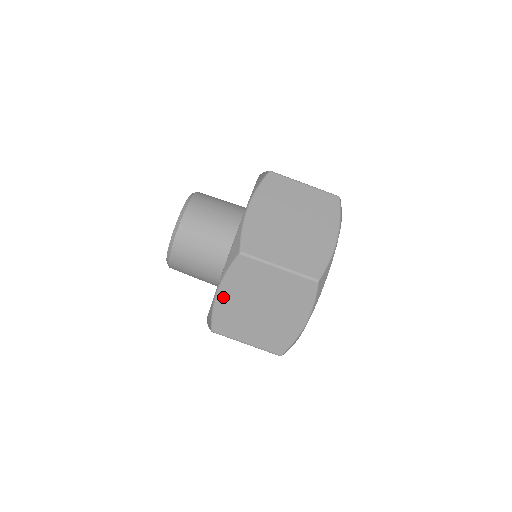
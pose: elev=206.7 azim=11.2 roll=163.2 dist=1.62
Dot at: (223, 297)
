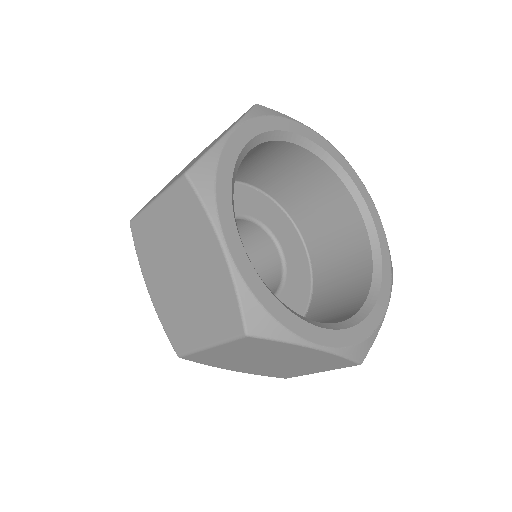
Dot at: (240, 370)
